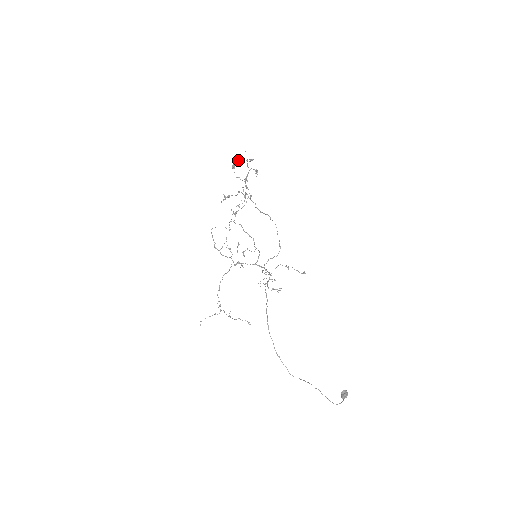
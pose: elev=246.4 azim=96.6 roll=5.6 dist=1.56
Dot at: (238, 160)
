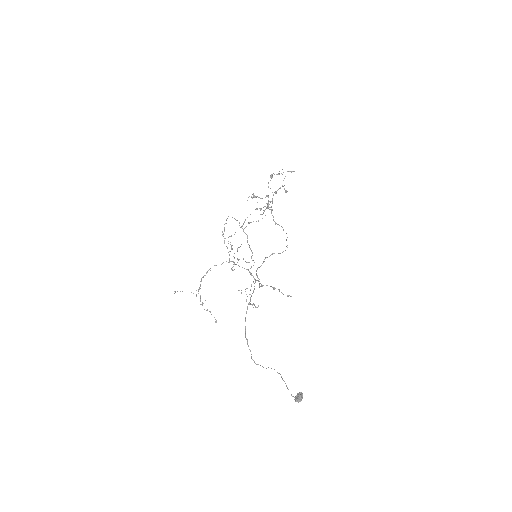
Dot at: occluded
